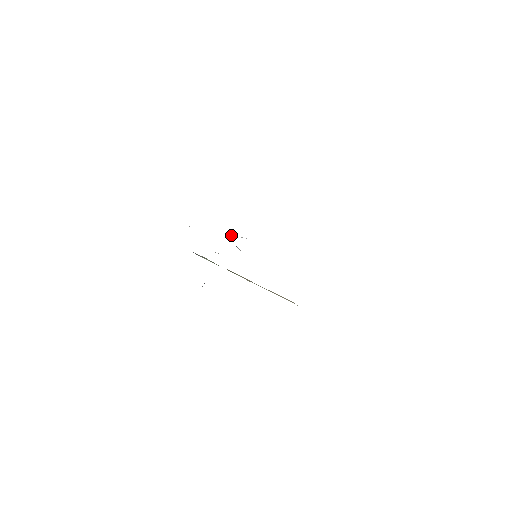
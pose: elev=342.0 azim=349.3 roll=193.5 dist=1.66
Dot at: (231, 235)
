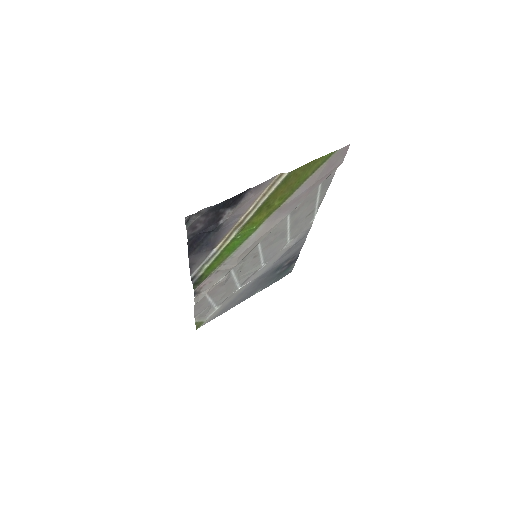
Dot at: (235, 291)
